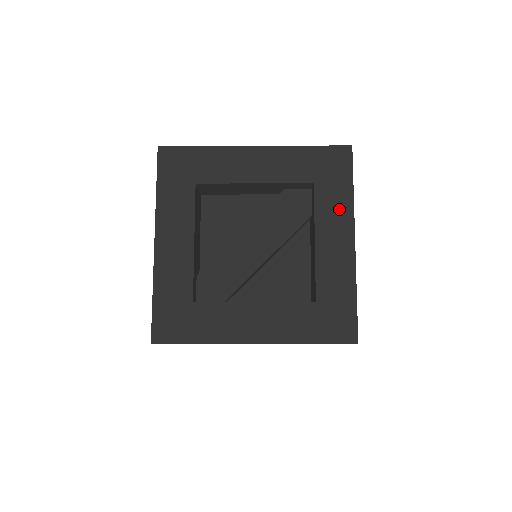
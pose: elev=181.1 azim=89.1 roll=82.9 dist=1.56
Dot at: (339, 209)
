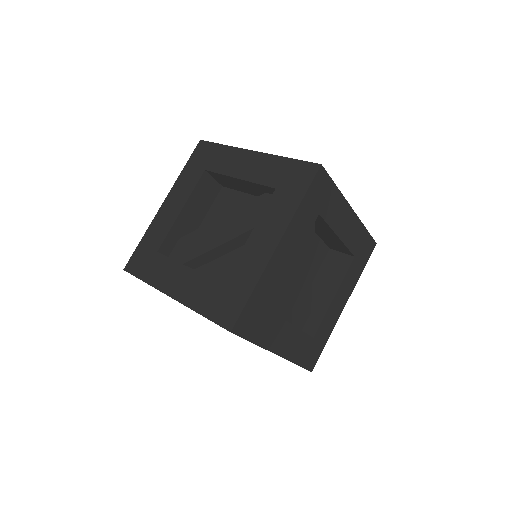
Dot at: (281, 215)
